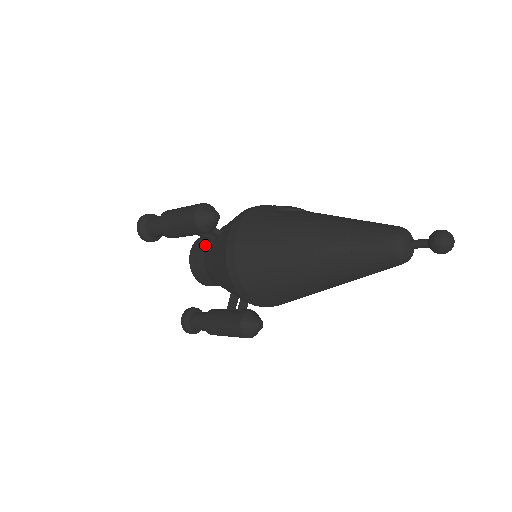
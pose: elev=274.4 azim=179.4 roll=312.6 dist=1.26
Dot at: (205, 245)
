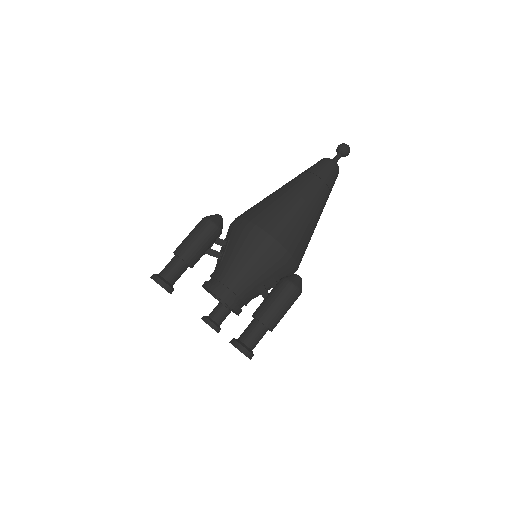
Dot at: (215, 272)
